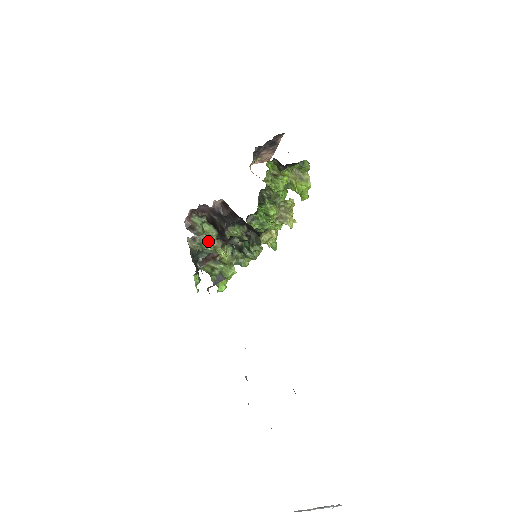
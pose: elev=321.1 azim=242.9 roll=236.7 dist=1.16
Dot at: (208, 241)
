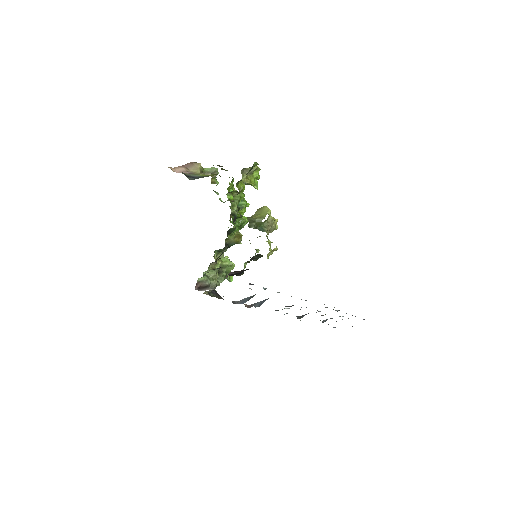
Dot at: (216, 278)
